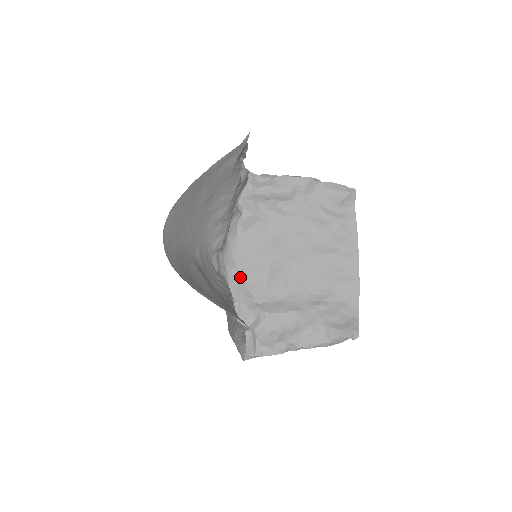
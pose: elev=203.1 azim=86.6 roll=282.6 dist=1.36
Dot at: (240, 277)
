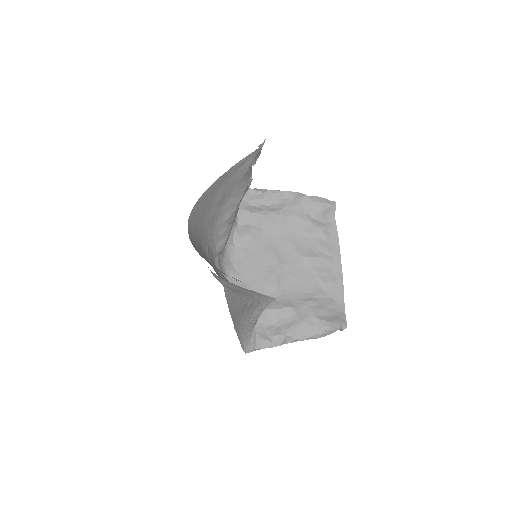
Dot at: (238, 279)
